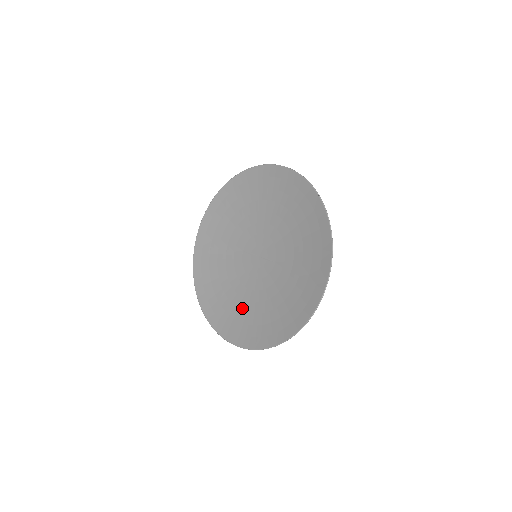
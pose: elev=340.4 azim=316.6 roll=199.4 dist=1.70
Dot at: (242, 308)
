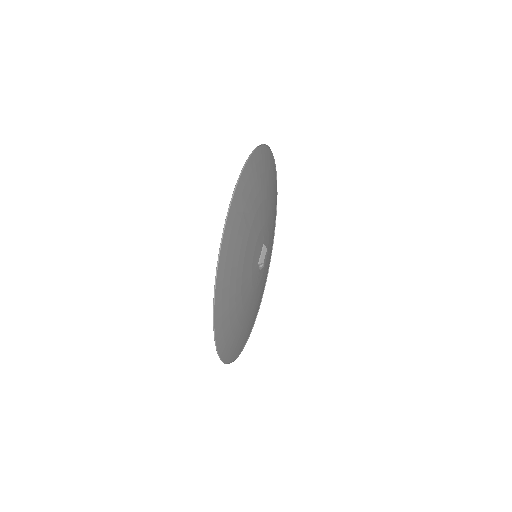
Dot at: (240, 317)
